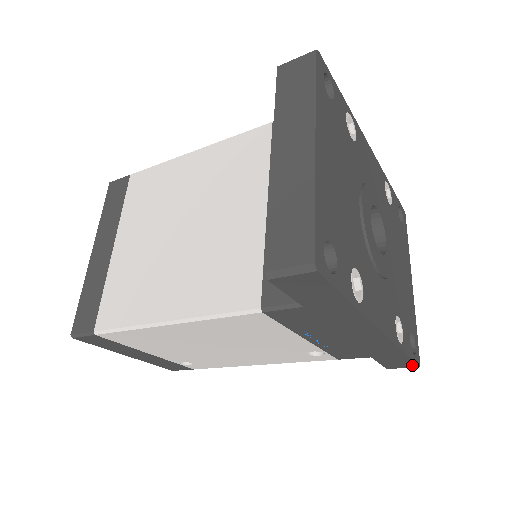
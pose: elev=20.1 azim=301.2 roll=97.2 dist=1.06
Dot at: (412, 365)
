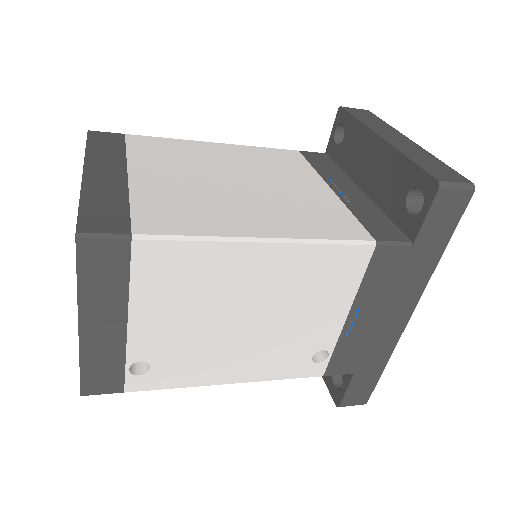
Dot at: (365, 398)
